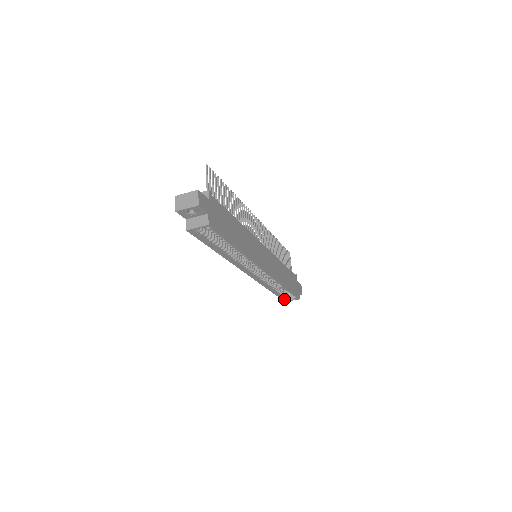
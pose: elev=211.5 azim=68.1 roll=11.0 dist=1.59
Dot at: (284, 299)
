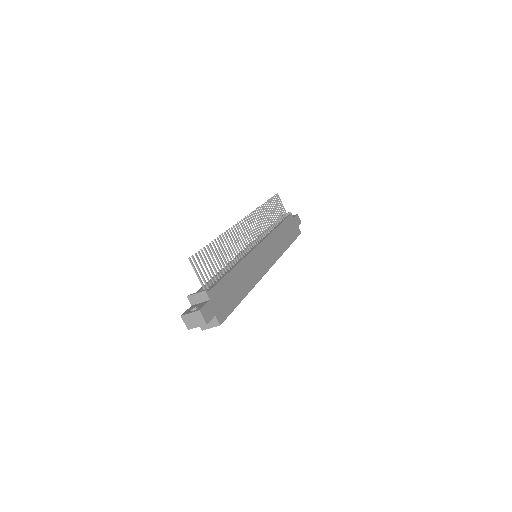
Dot at: occluded
